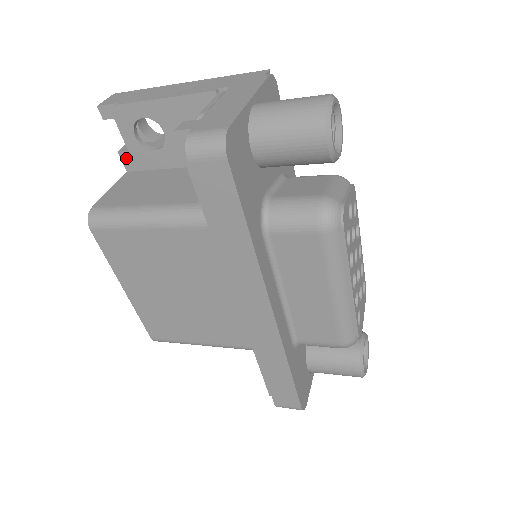
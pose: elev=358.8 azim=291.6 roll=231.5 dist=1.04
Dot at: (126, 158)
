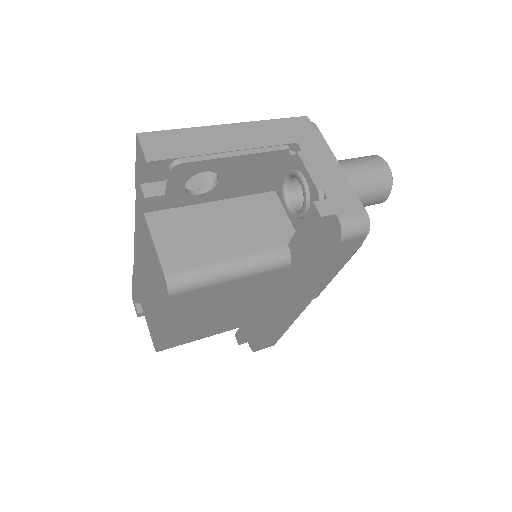
Dot at: (151, 202)
